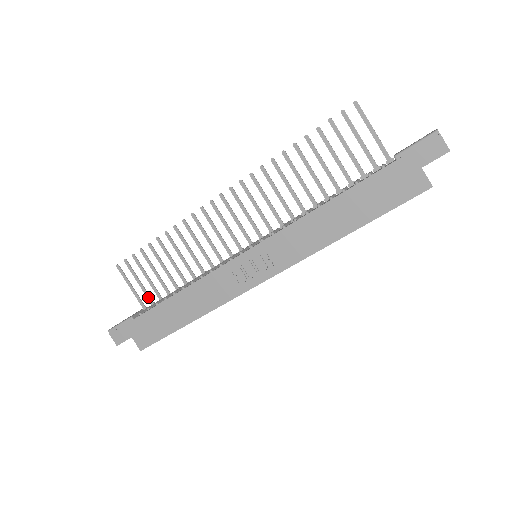
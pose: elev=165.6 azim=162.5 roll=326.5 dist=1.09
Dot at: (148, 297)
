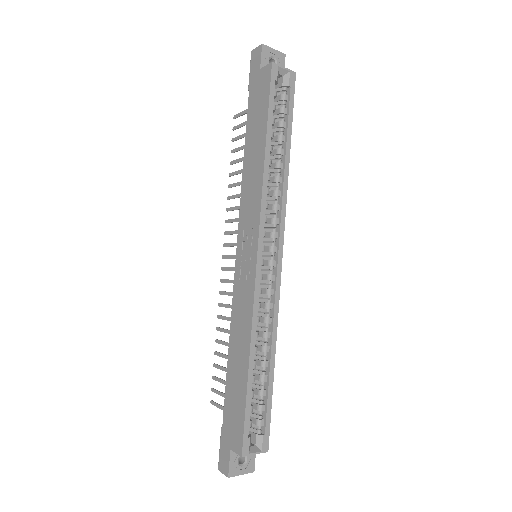
Dot at: occluded
